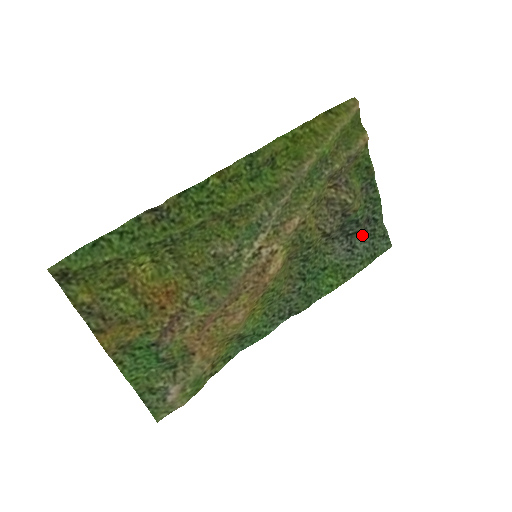
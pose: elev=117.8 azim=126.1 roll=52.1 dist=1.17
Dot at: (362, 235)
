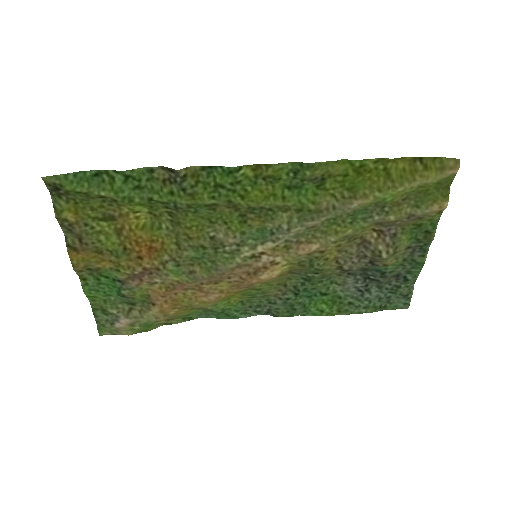
Dot at: (382, 285)
